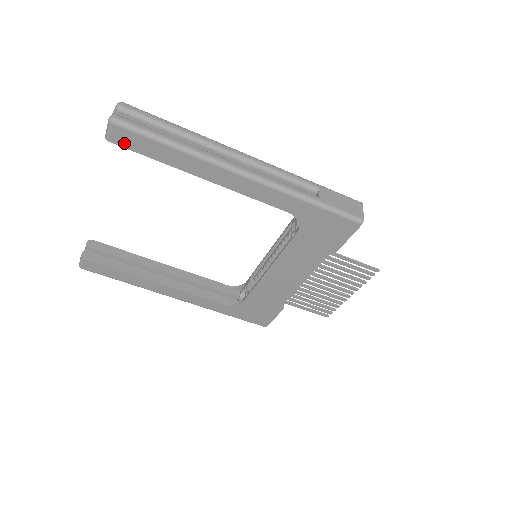
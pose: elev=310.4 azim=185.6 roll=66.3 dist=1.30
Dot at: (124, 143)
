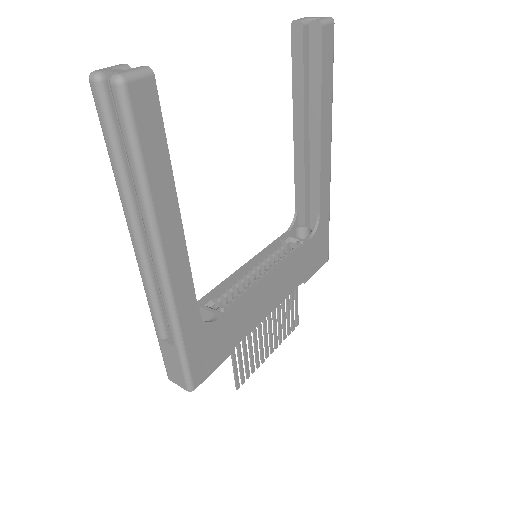
Dot at: (325, 42)
